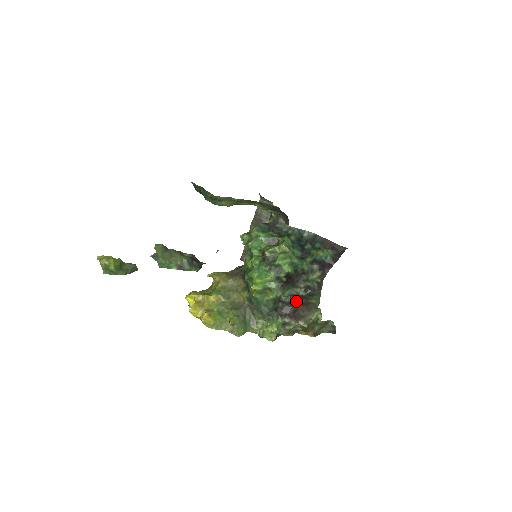
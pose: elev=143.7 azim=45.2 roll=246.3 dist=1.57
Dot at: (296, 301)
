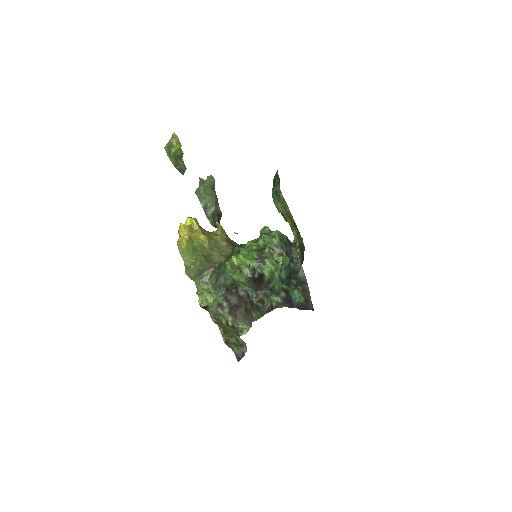
Dot at: (245, 301)
